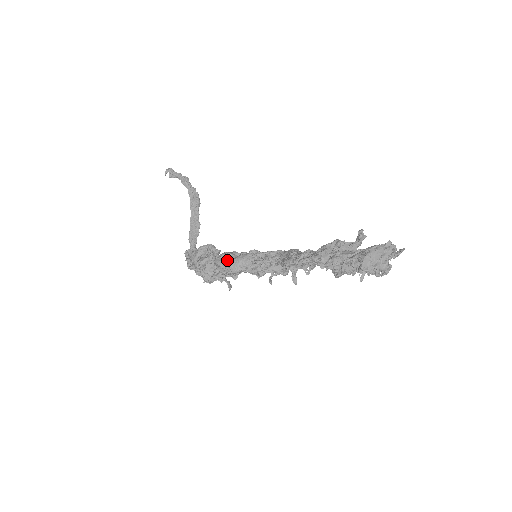
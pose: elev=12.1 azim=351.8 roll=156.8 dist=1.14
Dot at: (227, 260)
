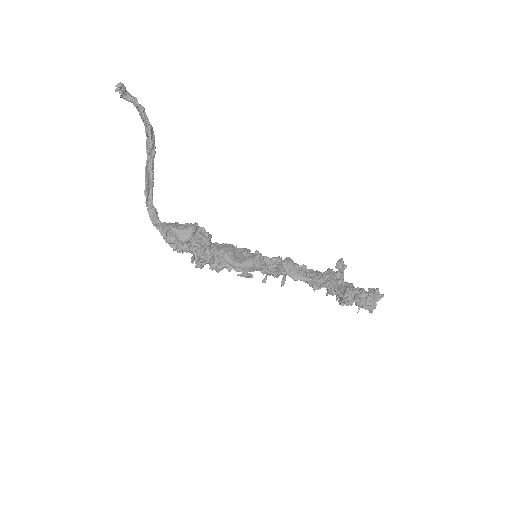
Dot at: (238, 259)
